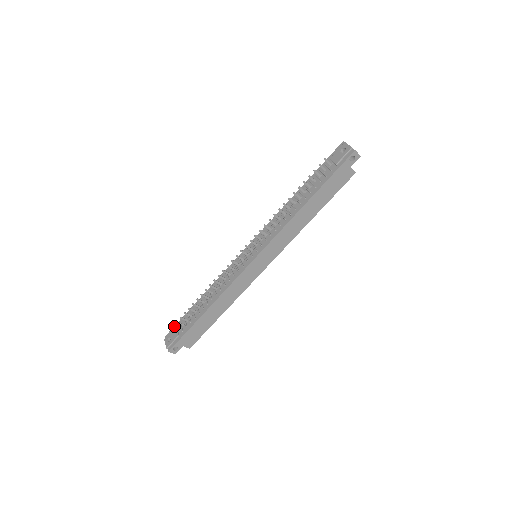
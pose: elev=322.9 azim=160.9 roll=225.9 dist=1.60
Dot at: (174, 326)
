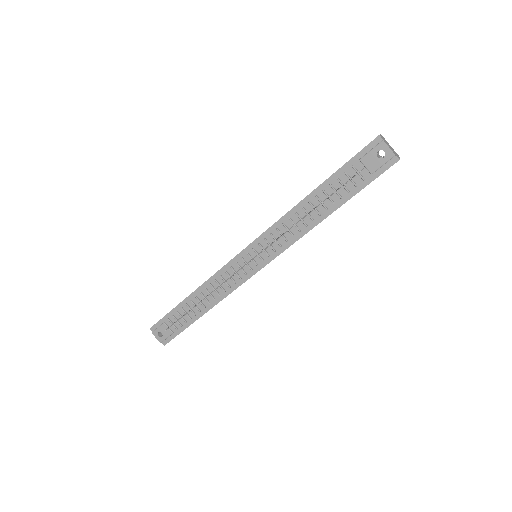
Dot at: occluded
